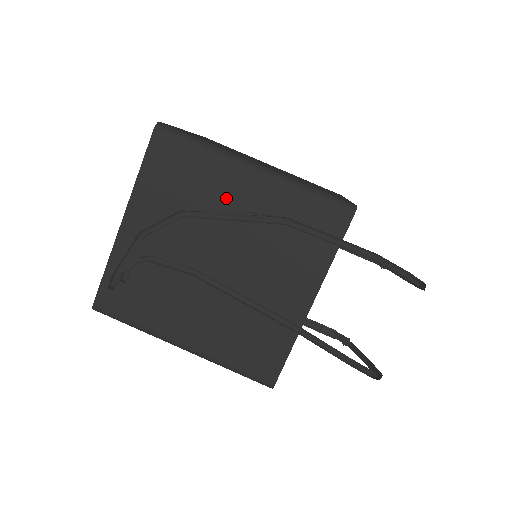
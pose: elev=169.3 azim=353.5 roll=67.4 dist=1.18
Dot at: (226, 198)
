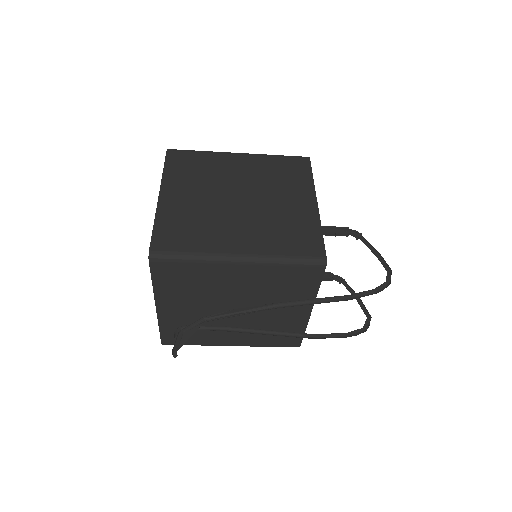
Dot at: (225, 281)
